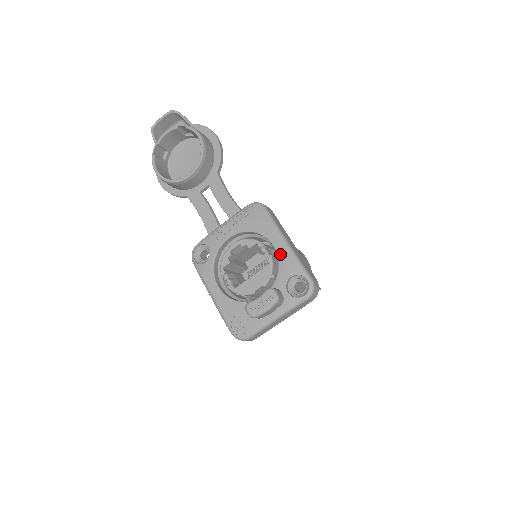
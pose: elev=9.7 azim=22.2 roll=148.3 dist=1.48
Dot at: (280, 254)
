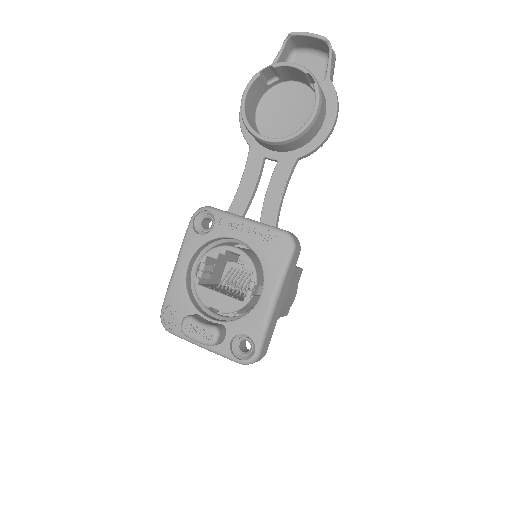
Dot at: (258, 307)
